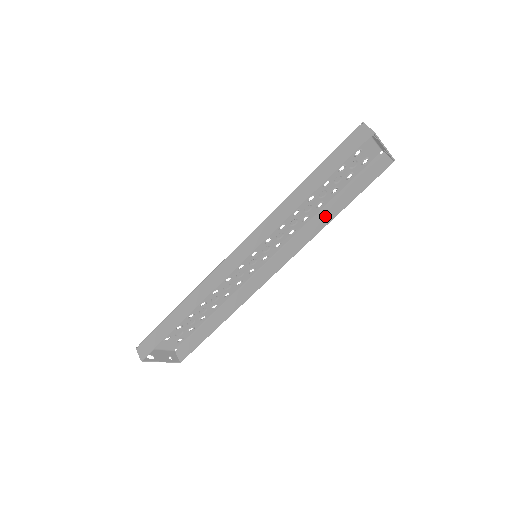
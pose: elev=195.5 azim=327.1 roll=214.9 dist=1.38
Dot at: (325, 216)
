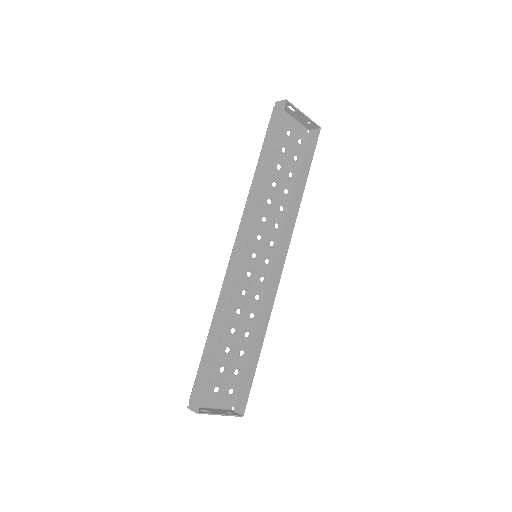
Dot at: (295, 198)
